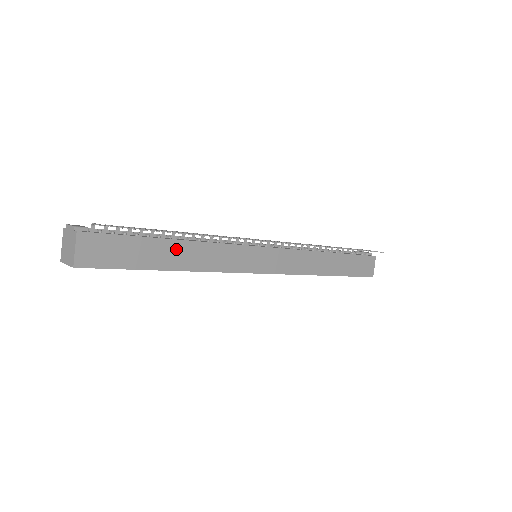
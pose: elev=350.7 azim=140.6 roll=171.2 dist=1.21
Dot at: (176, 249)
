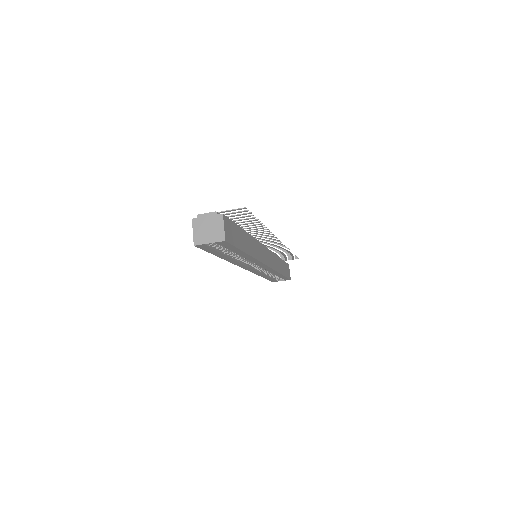
Dot at: (246, 238)
